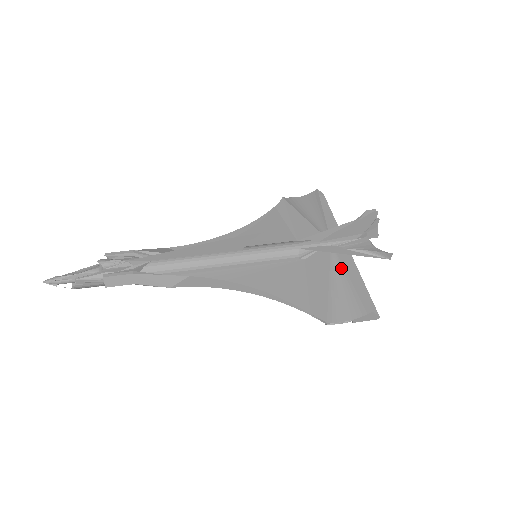
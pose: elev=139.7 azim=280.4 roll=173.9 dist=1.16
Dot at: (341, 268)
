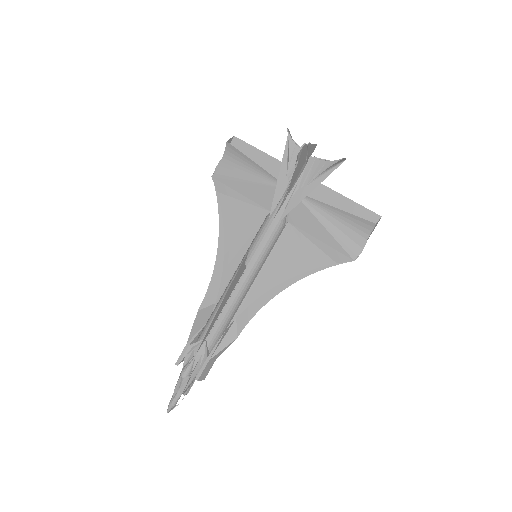
Dot at: (320, 206)
